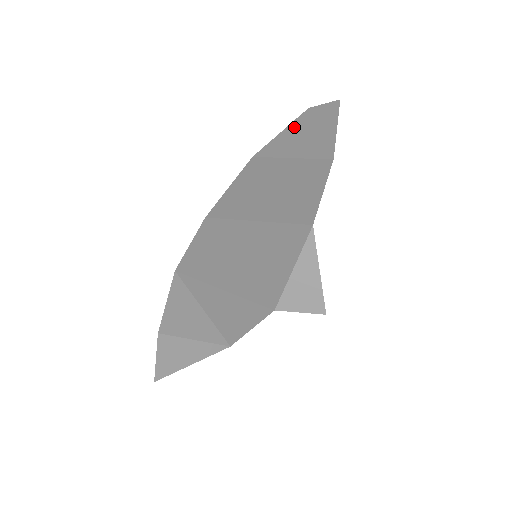
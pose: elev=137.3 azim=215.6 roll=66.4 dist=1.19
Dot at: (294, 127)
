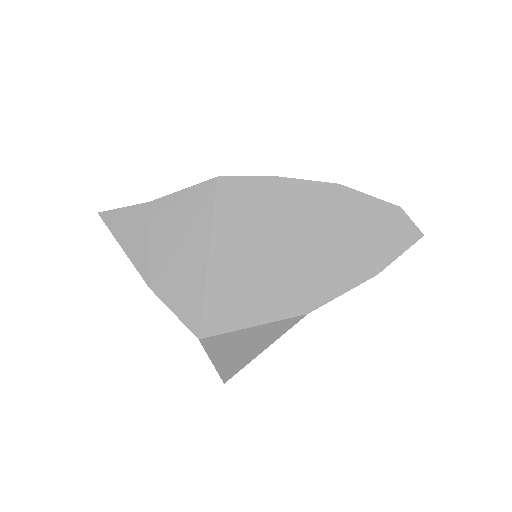
Dot at: (380, 206)
